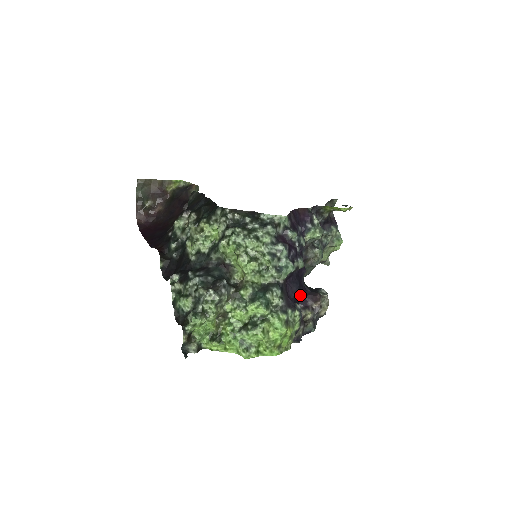
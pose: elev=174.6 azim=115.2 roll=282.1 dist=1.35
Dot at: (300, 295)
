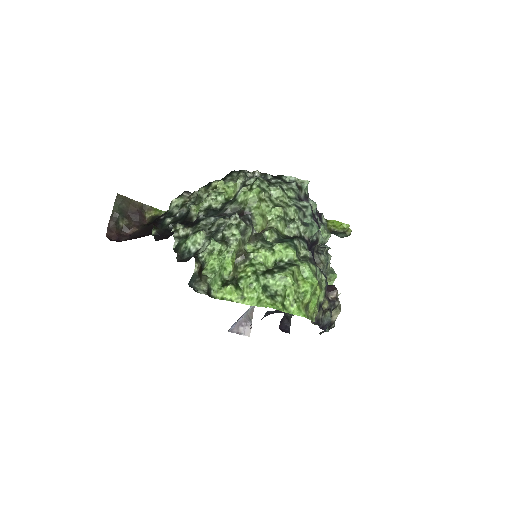
Dot at: occluded
